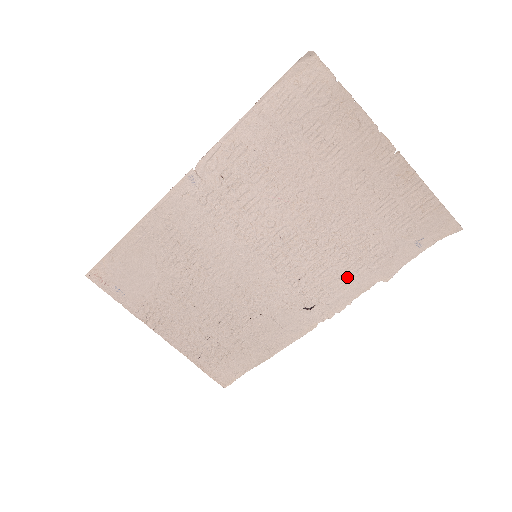
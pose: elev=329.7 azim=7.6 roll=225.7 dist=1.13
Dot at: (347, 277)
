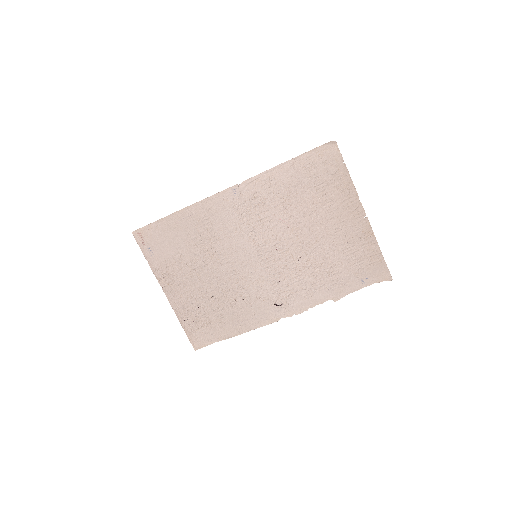
Dot at: (311, 290)
